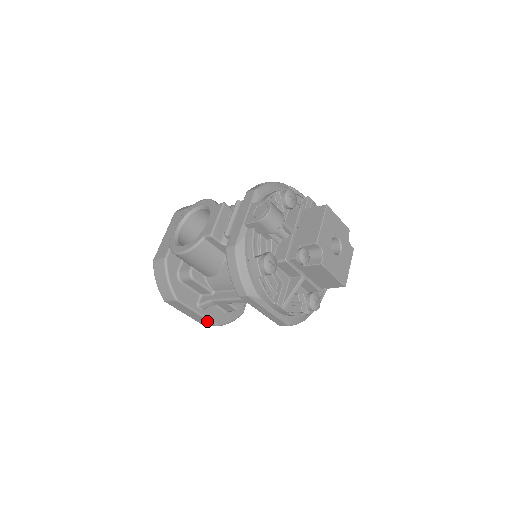
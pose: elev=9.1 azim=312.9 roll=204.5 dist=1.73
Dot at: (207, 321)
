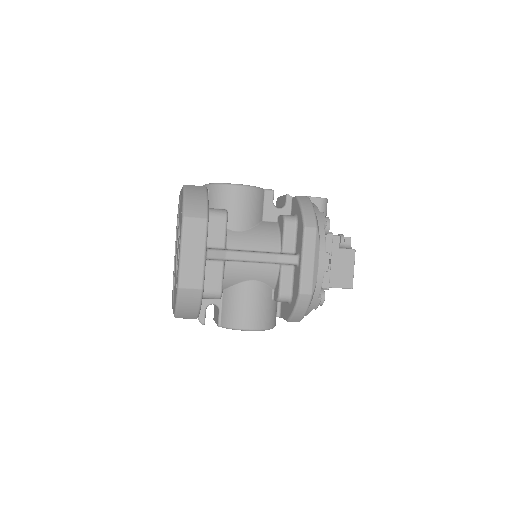
Dot at: (200, 274)
